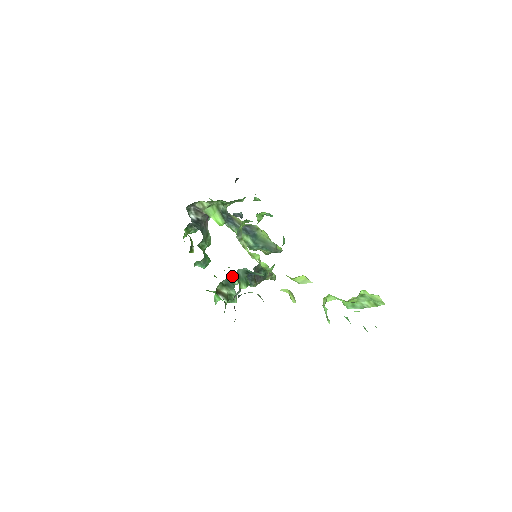
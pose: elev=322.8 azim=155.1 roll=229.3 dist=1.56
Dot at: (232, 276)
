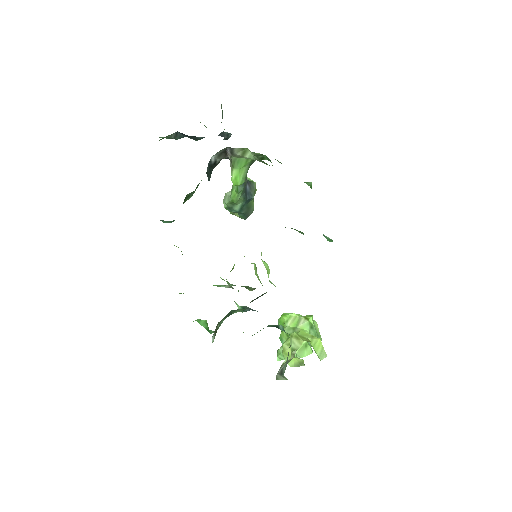
Dot at: (242, 309)
